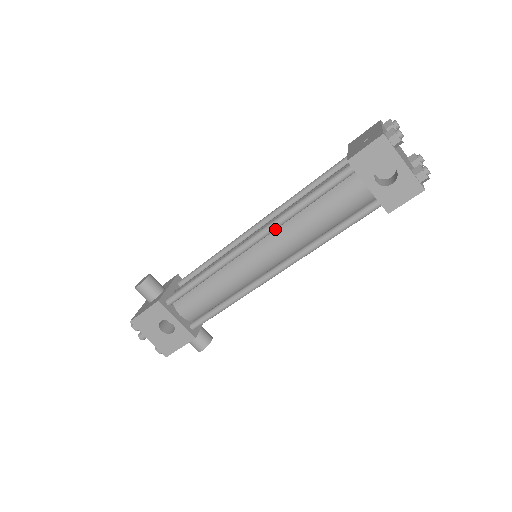
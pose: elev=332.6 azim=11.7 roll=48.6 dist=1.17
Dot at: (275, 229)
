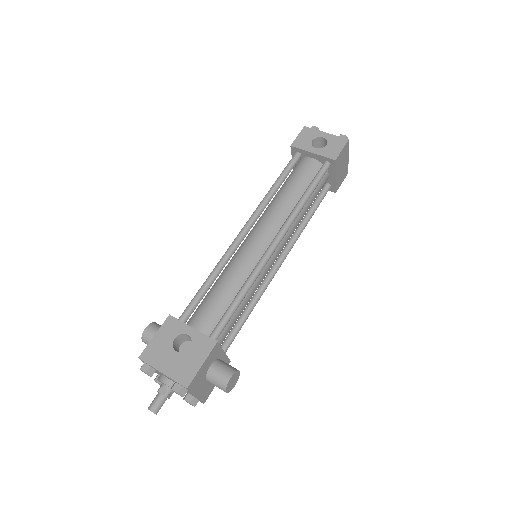
Dot at: (261, 211)
